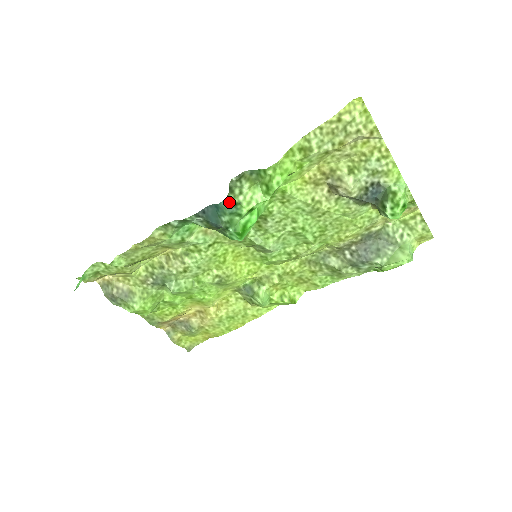
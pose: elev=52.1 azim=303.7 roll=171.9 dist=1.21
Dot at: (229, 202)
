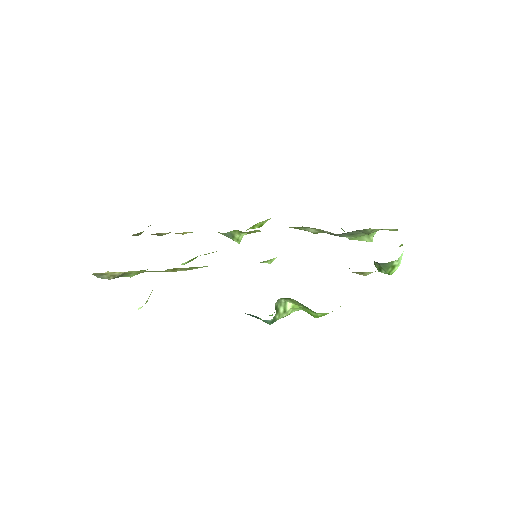
Dot at: (274, 320)
